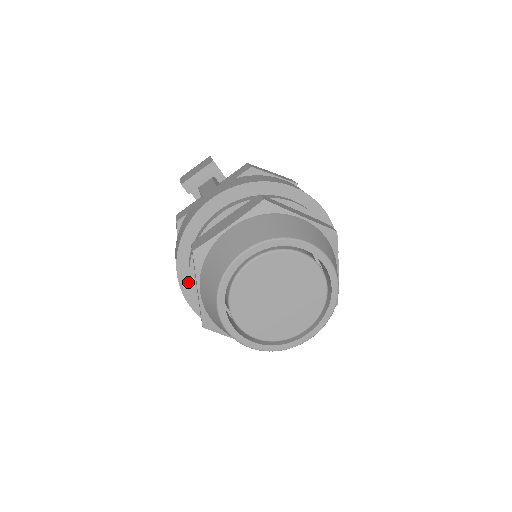
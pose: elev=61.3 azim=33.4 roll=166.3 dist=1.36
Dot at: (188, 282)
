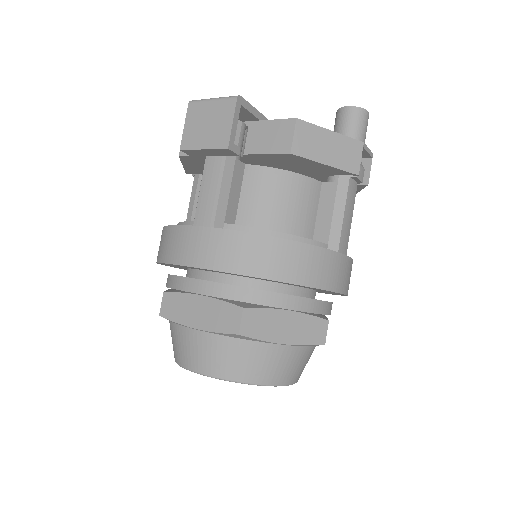
Dot at: (172, 266)
